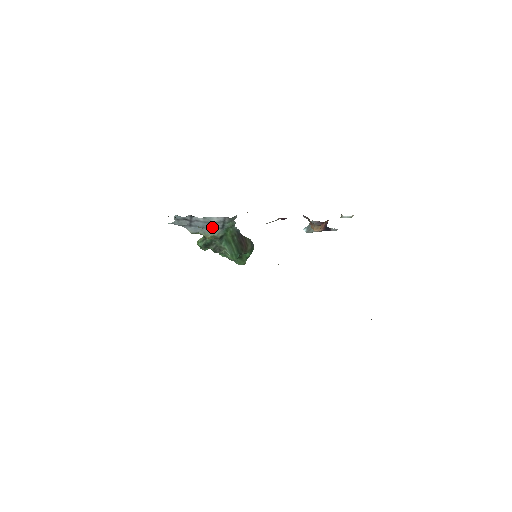
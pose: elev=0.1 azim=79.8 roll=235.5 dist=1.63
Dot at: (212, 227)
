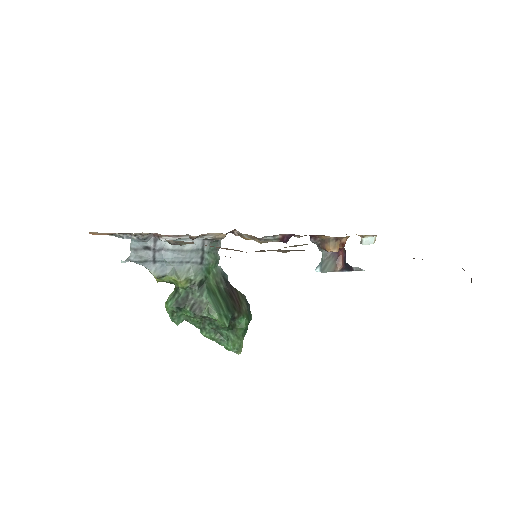
Dot at: (186, 262)
